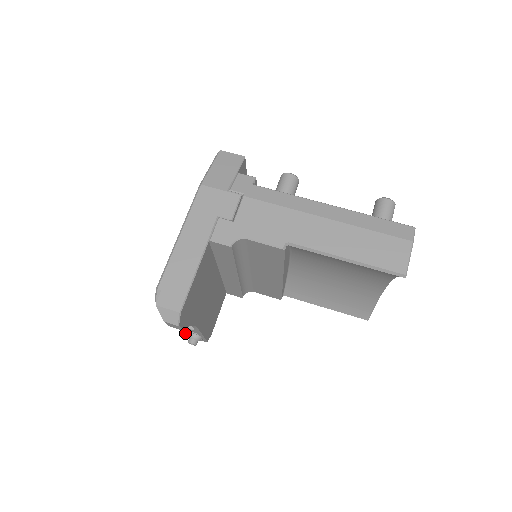
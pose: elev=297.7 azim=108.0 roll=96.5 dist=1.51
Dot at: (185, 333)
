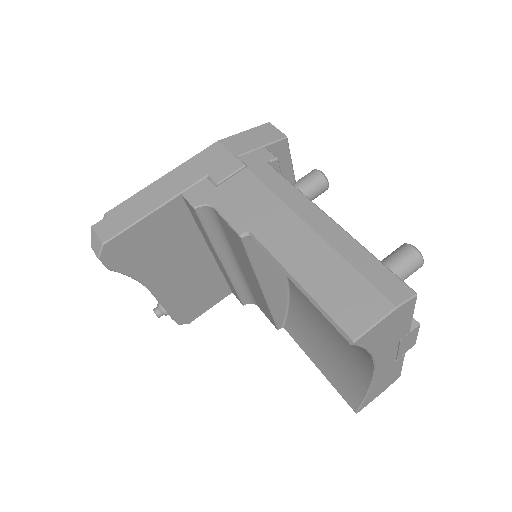
Dot at: occluded
